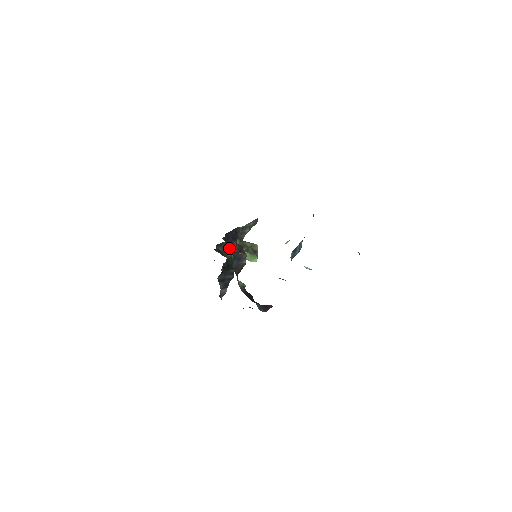
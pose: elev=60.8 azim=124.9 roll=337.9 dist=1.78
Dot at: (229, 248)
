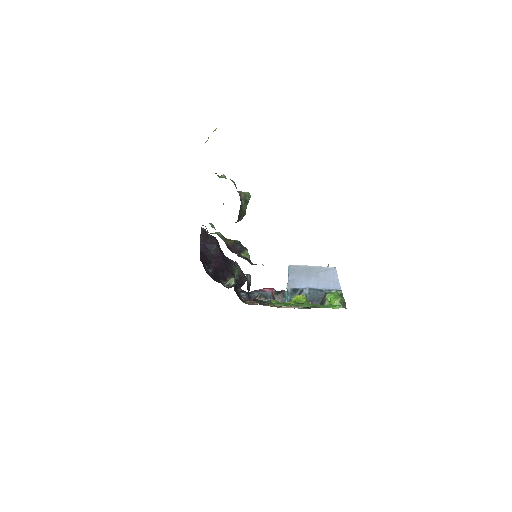
Dot at: occluded
